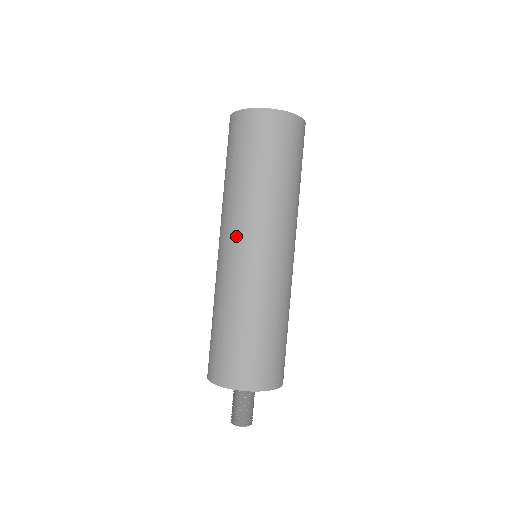
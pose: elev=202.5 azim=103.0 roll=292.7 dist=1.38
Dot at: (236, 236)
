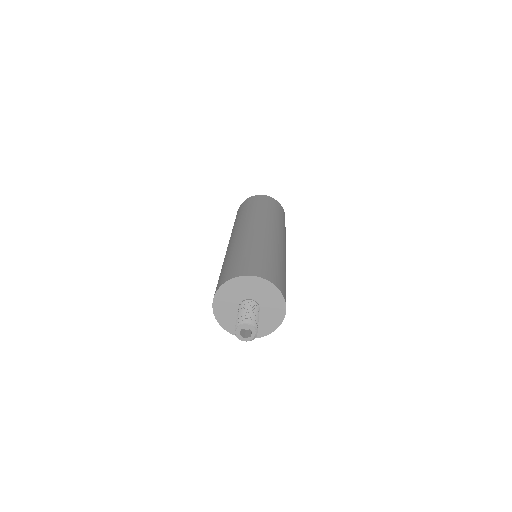
Dot at: (241, 227)
